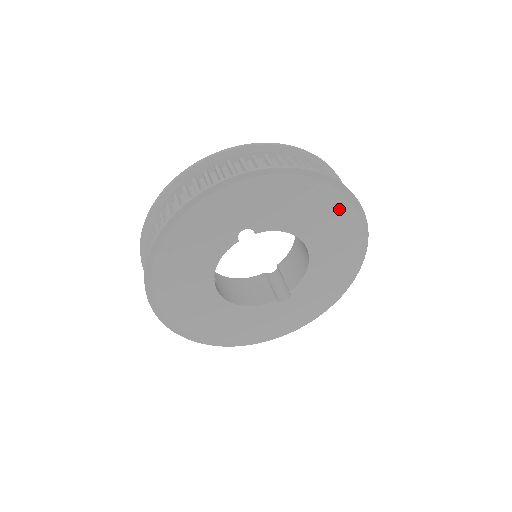
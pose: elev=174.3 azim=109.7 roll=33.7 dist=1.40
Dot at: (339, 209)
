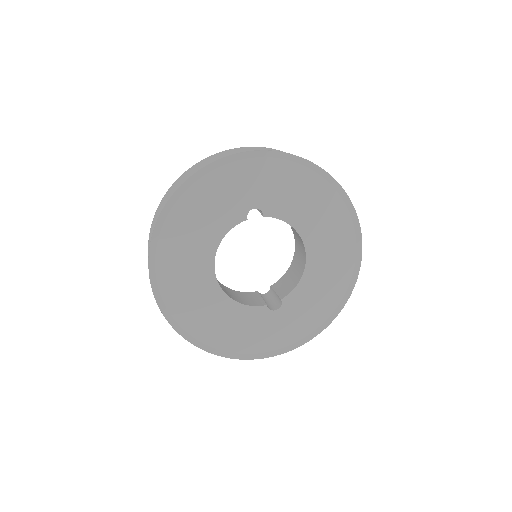
Dot at: (340, 218)
